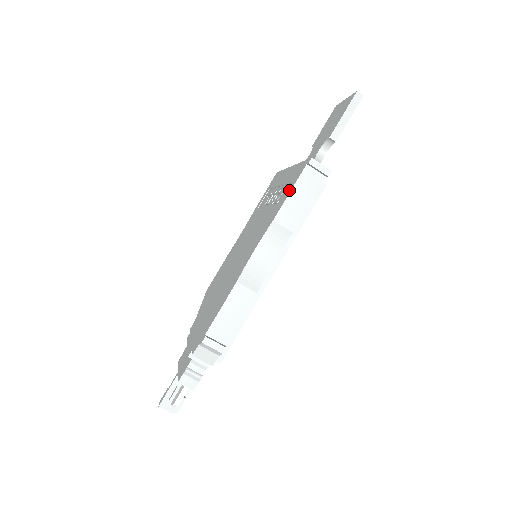
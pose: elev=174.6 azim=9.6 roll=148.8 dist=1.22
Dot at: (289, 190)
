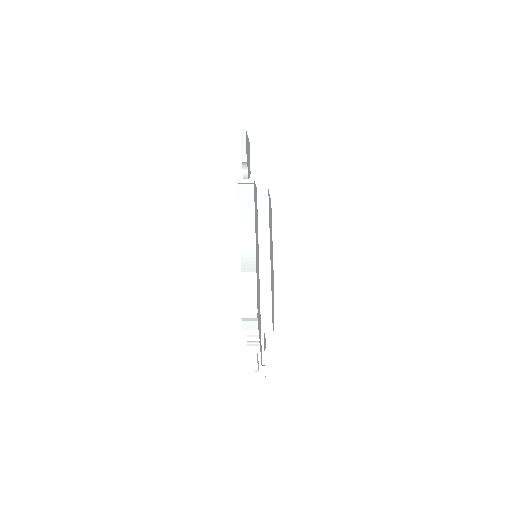
Dot at: (239, 204)
